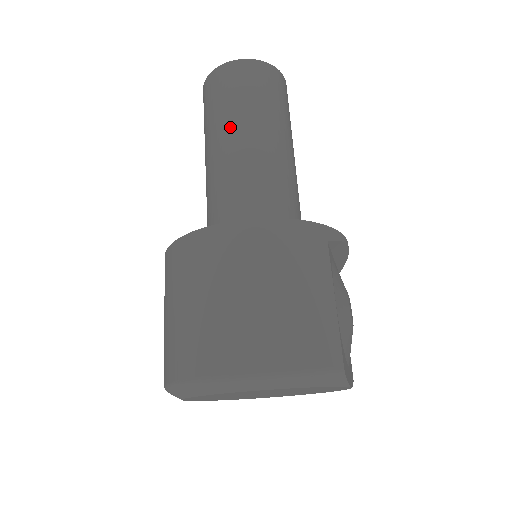
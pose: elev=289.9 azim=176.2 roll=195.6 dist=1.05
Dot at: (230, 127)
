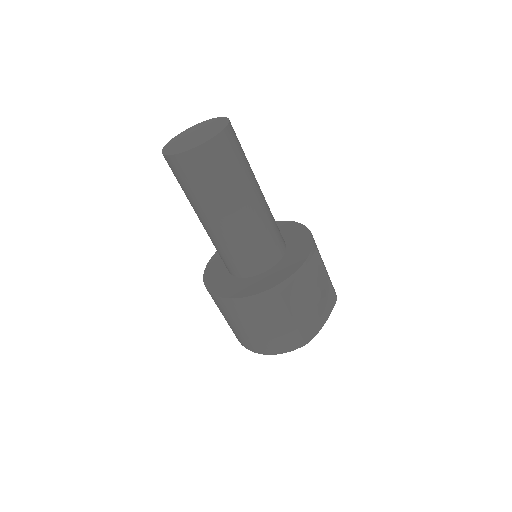
Dot at: (197, 209)
